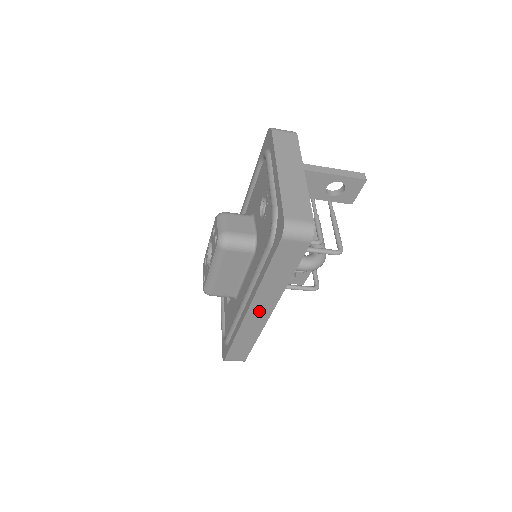
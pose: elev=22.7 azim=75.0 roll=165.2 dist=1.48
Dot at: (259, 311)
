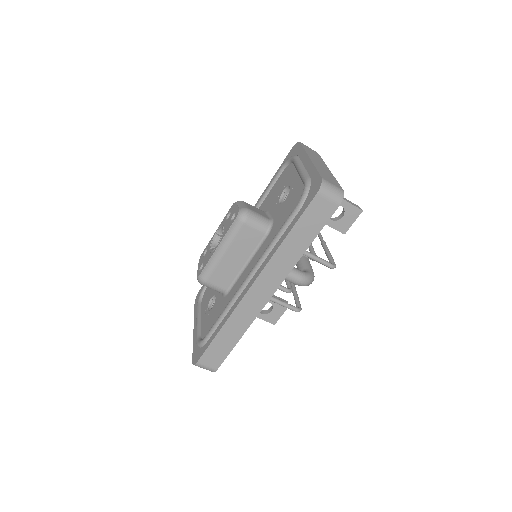
Dot at: (262, 289)
